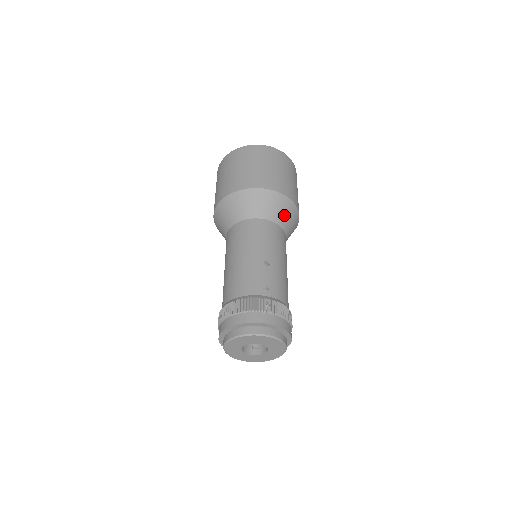
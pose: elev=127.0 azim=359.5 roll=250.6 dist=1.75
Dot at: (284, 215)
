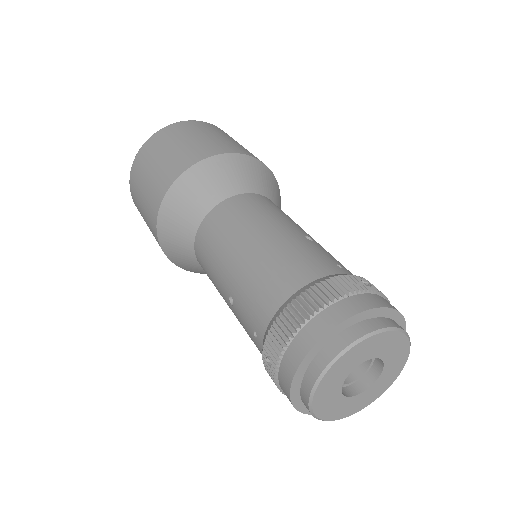
Dot at: (275, 194)
